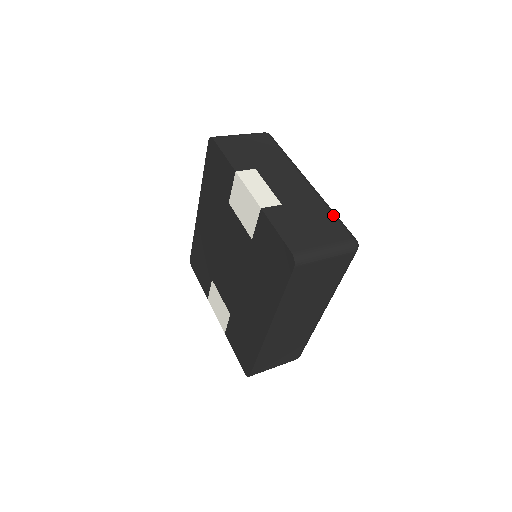
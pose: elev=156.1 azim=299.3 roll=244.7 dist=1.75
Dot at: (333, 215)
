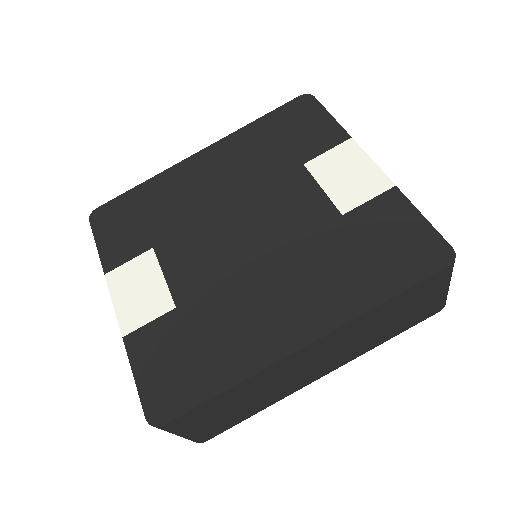
Dot at: occluded
